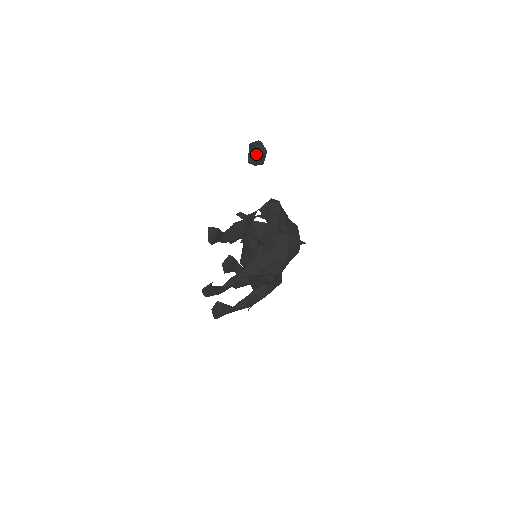
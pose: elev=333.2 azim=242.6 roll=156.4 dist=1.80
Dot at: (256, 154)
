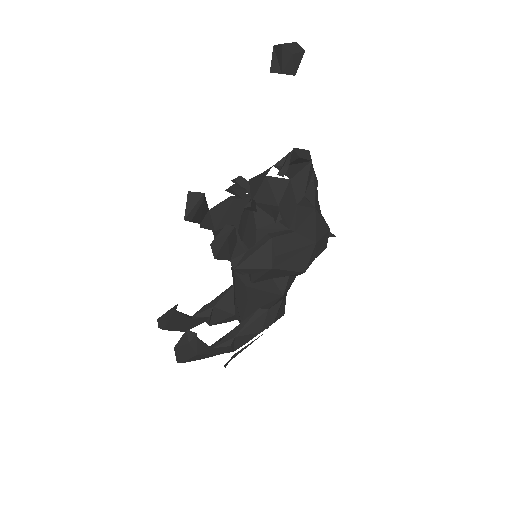
Dot at: (288, 51)
